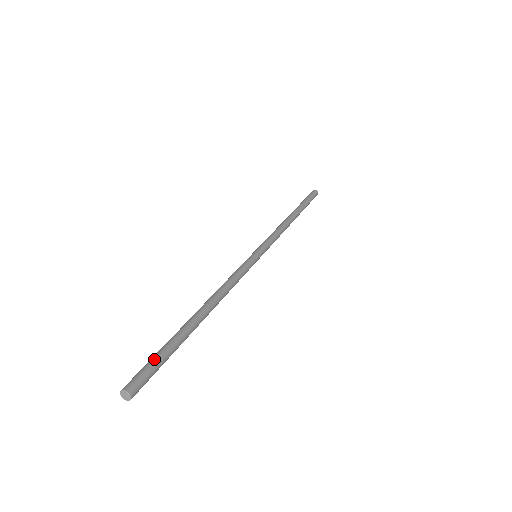
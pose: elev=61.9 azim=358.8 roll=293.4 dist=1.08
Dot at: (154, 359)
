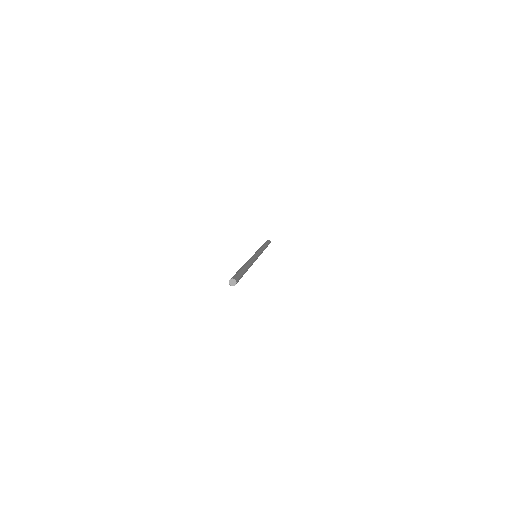
Dot at: (240, 274)
